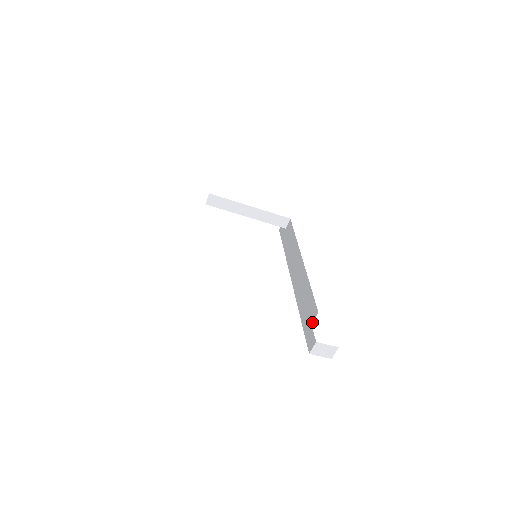
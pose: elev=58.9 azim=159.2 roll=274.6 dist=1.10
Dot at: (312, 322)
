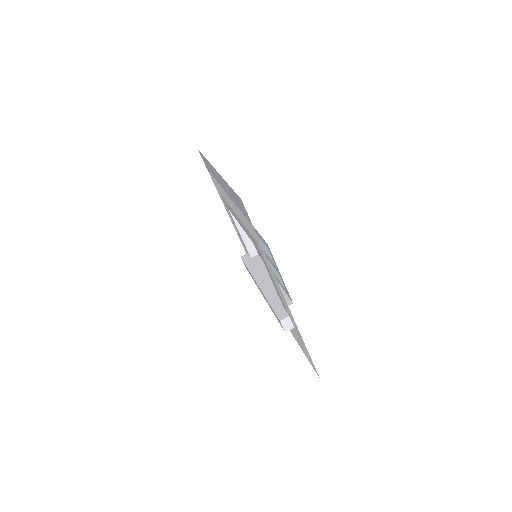
Dot at: occluded
